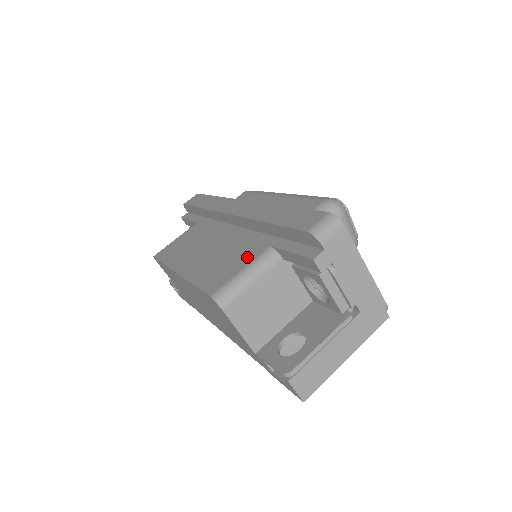
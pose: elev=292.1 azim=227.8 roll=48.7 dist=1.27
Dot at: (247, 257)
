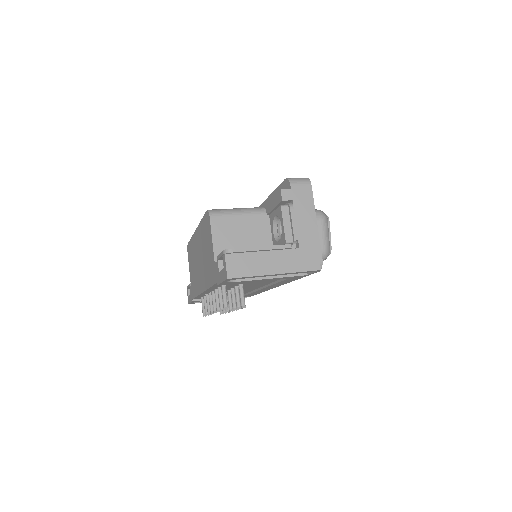
Dot at: occluded
